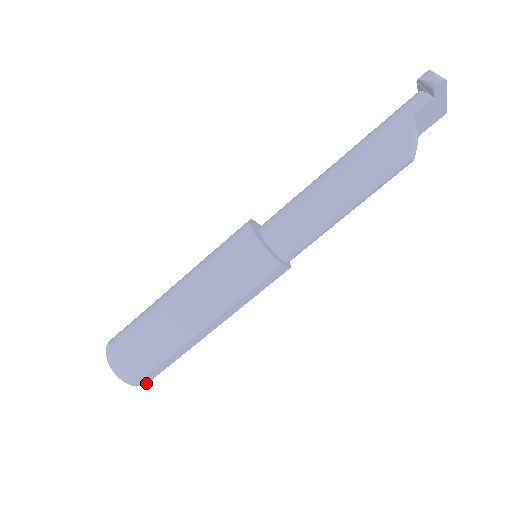
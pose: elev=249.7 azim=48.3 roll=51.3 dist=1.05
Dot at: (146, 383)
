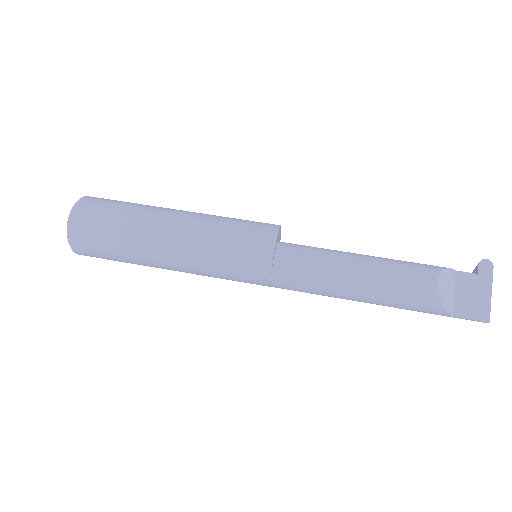
Dot at: (72, 222)
